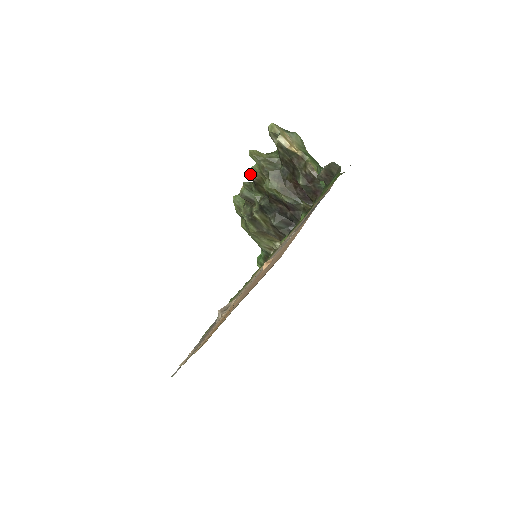
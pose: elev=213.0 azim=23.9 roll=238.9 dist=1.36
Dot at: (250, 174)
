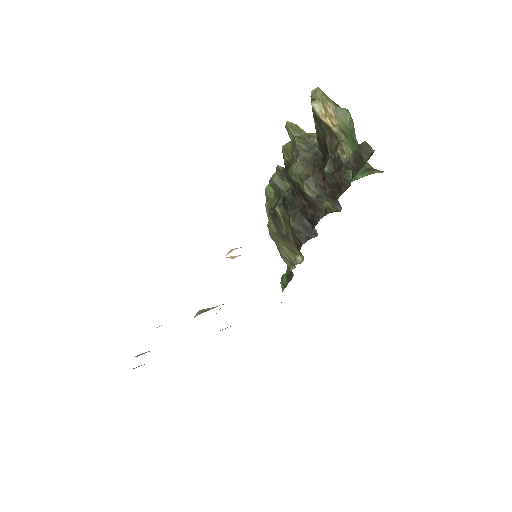
Dot at: occluded
